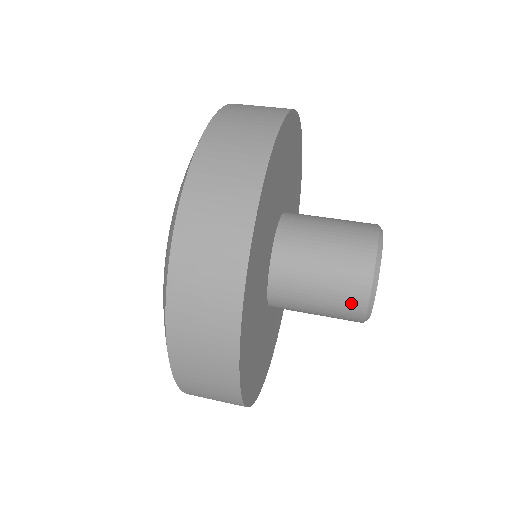
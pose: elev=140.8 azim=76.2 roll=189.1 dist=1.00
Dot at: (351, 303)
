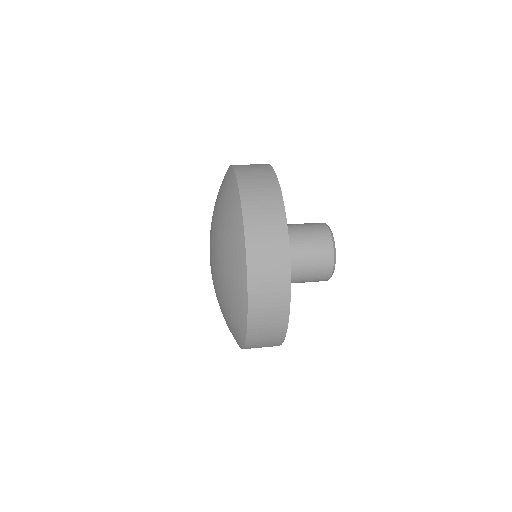
Dot at: (324, 249)
